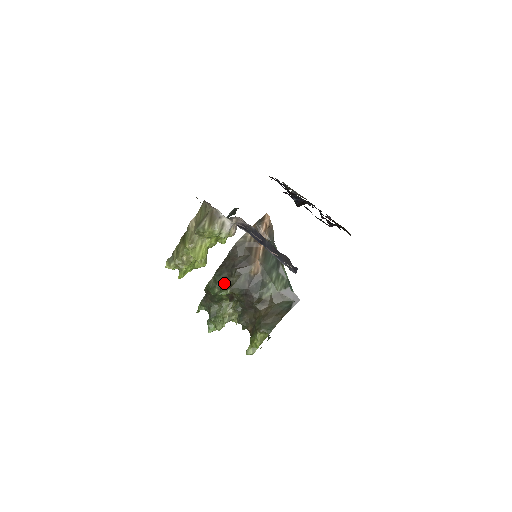
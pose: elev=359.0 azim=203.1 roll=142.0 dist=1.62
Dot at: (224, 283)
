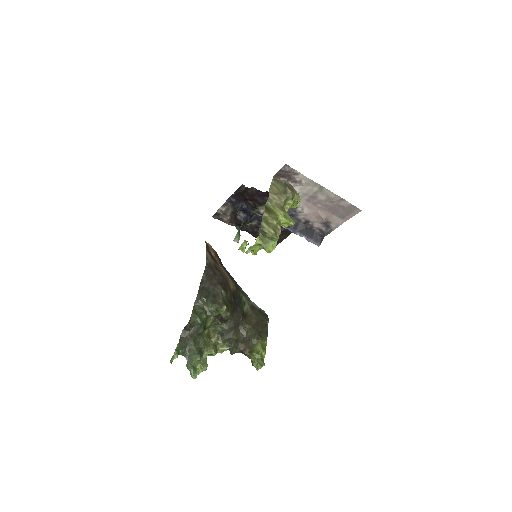
Dot at: (216, 302)
